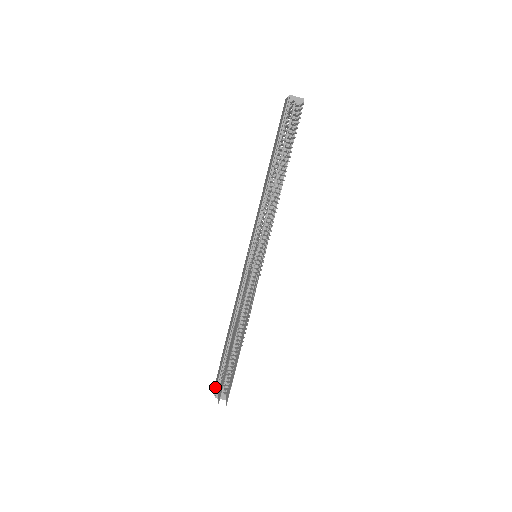
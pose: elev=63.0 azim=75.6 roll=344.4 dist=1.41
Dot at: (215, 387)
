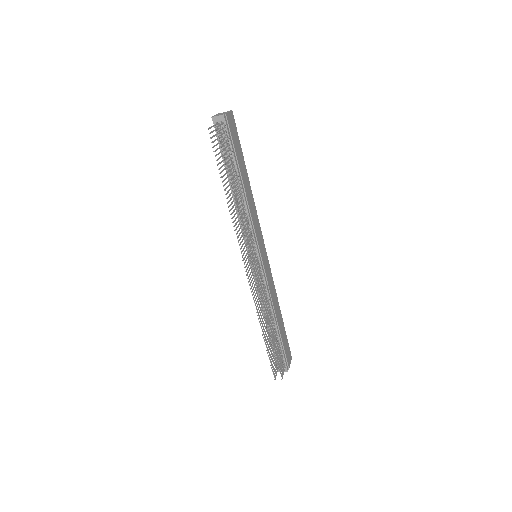
Dot at: occluded
